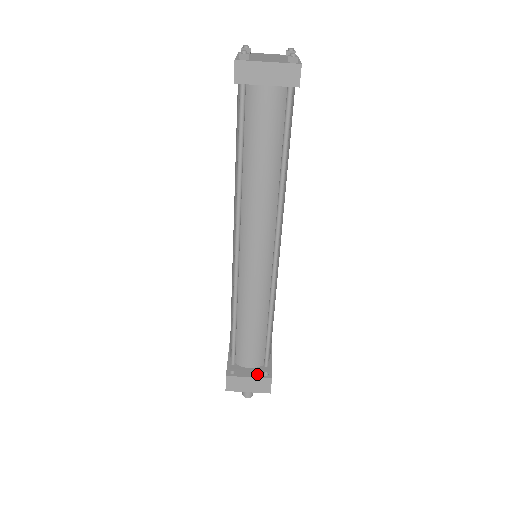
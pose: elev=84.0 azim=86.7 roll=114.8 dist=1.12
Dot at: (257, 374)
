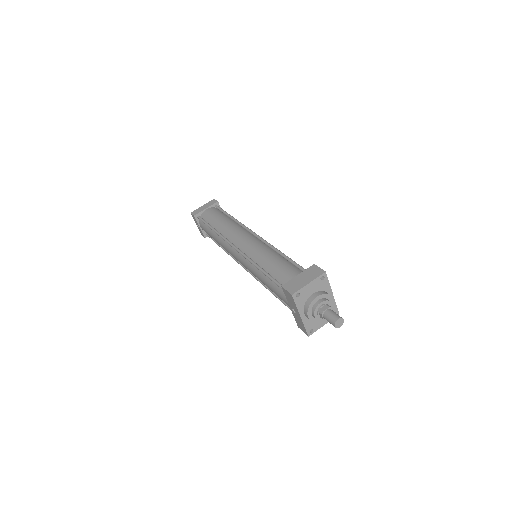
Dot at: occluded
